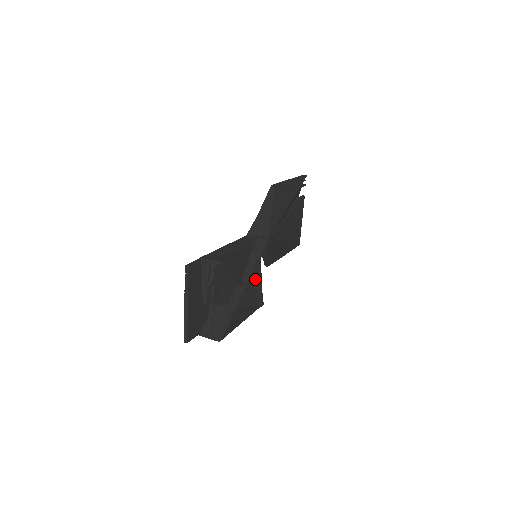
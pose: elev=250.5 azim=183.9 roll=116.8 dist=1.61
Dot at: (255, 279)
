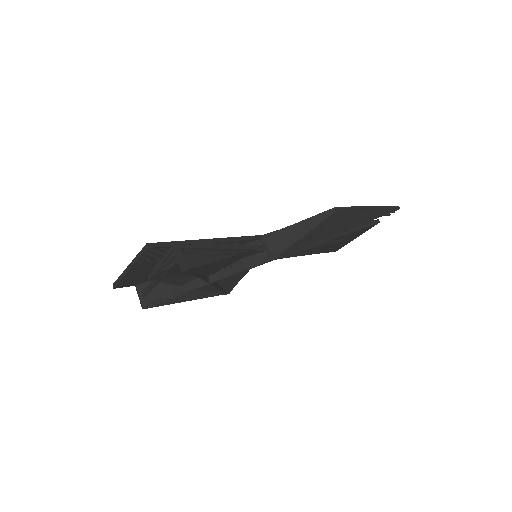
Dot at: (234, 275)
